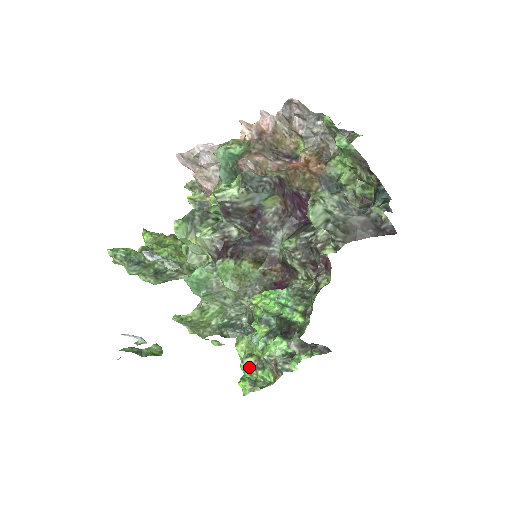
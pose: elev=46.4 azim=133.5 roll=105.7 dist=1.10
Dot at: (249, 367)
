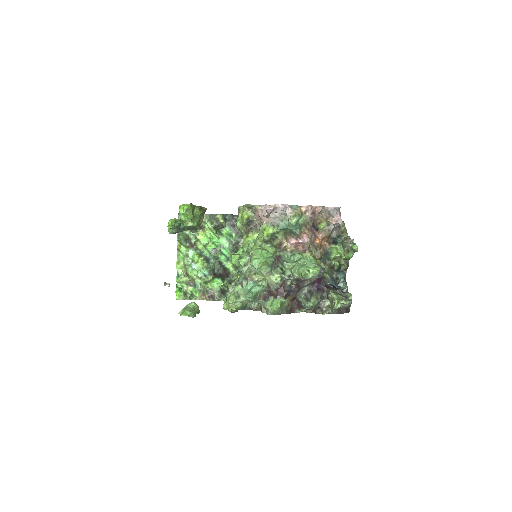
Dot at: (183, 282)
